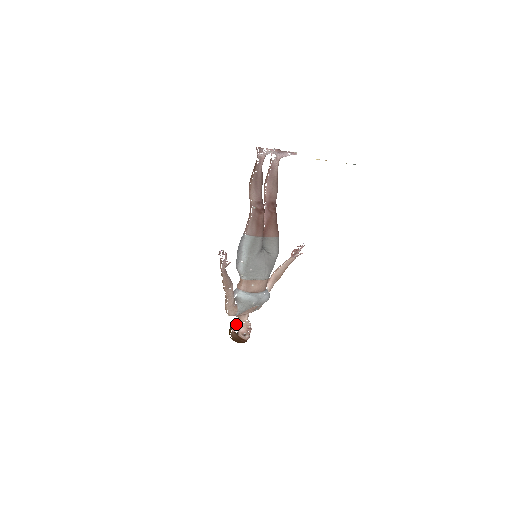
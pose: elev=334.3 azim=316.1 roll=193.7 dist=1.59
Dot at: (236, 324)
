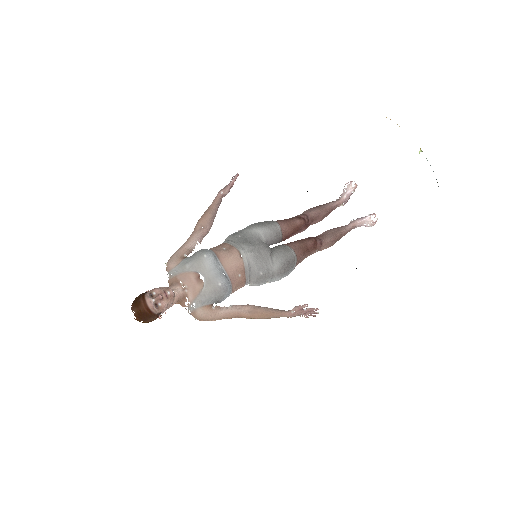
Dot at: occluded
